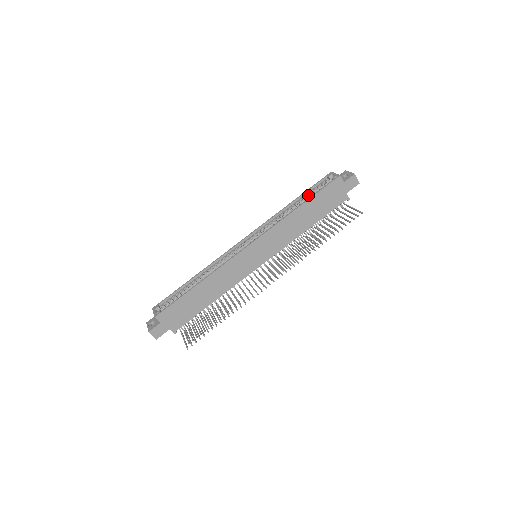
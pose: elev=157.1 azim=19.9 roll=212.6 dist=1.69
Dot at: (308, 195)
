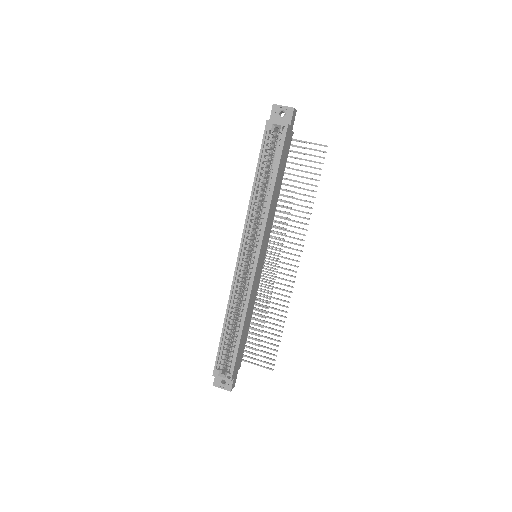
Dot at: (265, 165)
